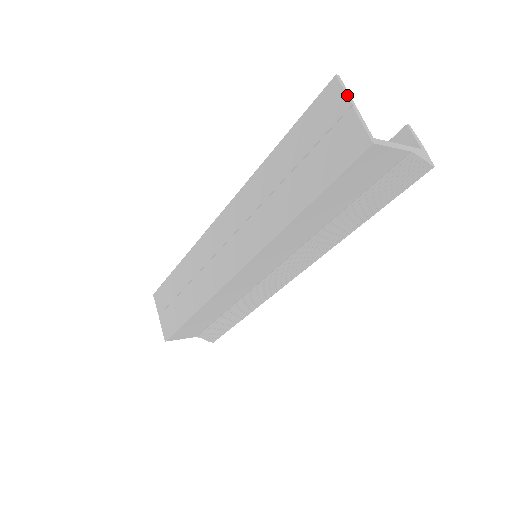
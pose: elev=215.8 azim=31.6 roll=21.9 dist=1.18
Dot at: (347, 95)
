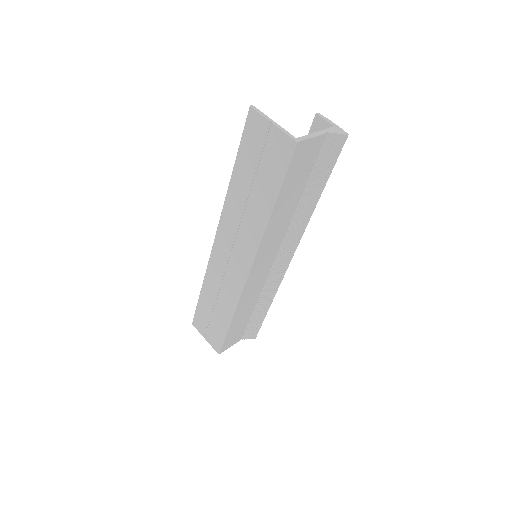
Dot at: (264, 117)
